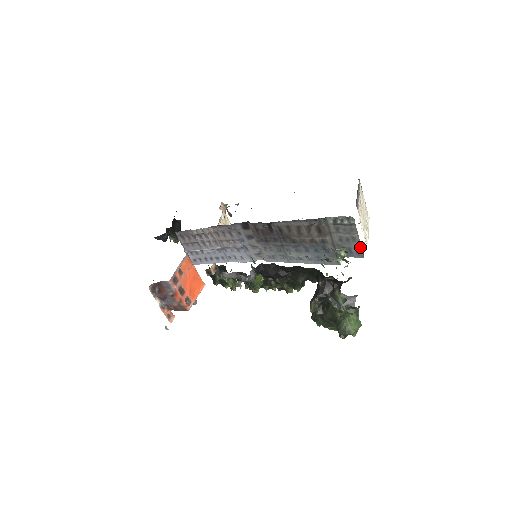
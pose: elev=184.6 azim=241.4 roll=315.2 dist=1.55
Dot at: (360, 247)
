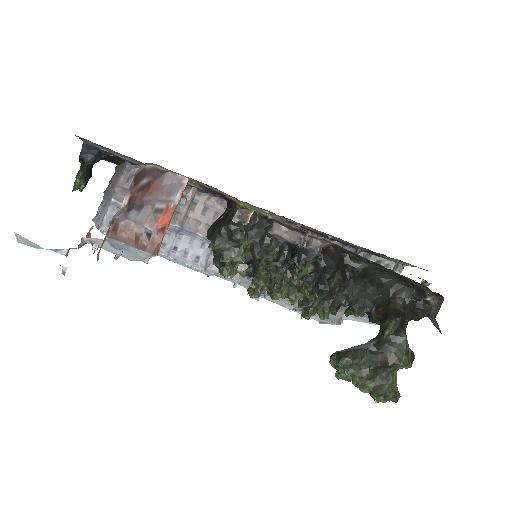
Dot at: occluded
